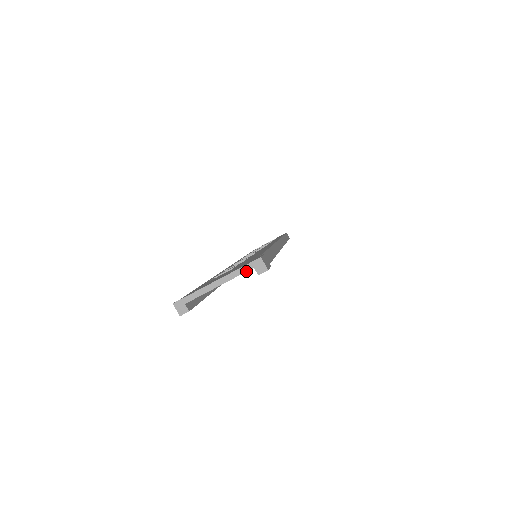
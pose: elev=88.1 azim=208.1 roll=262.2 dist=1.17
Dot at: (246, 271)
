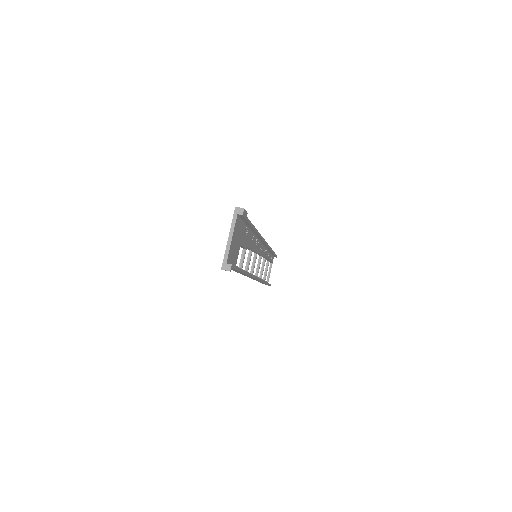
Dot at: (236, 219)
